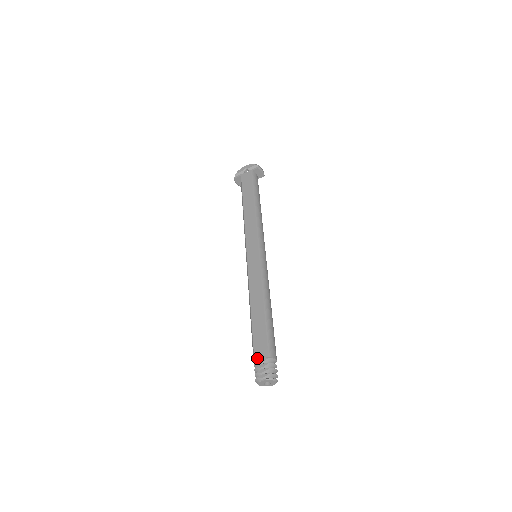
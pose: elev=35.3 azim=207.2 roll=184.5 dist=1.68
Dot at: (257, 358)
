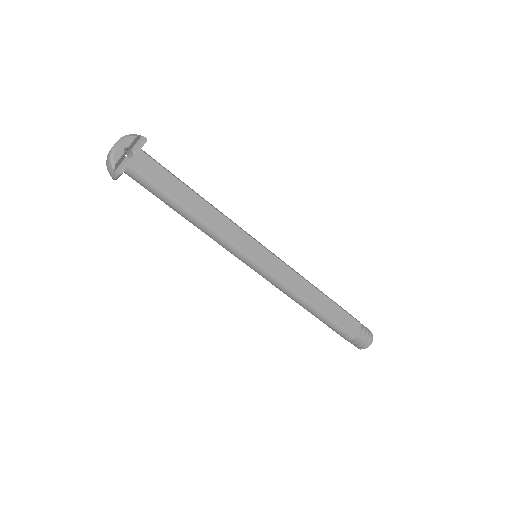
Dot at: (356, 333)
